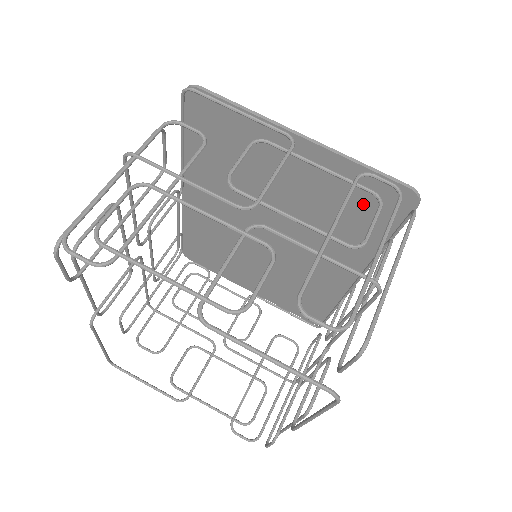
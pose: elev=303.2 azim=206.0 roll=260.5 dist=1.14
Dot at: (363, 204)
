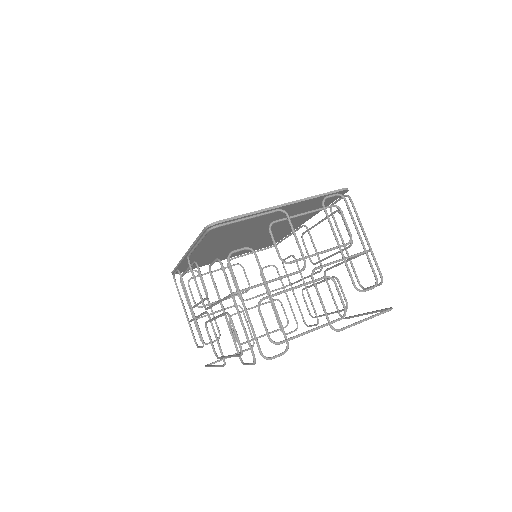
Dot at: (317, 204)
